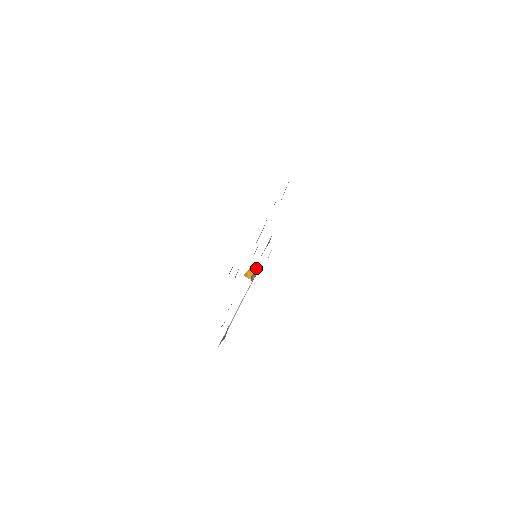
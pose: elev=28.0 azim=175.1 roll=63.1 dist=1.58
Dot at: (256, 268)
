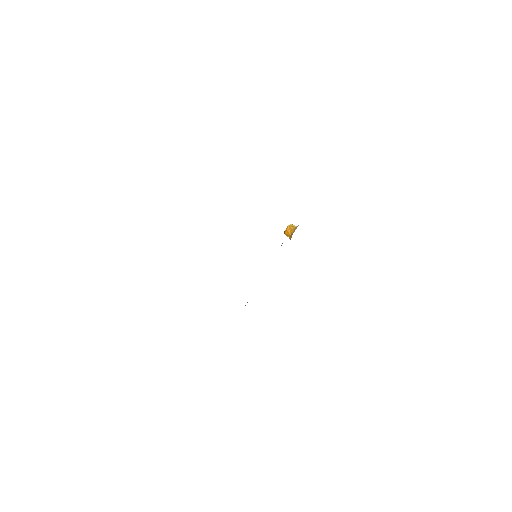
Dot at: (294, 226)
